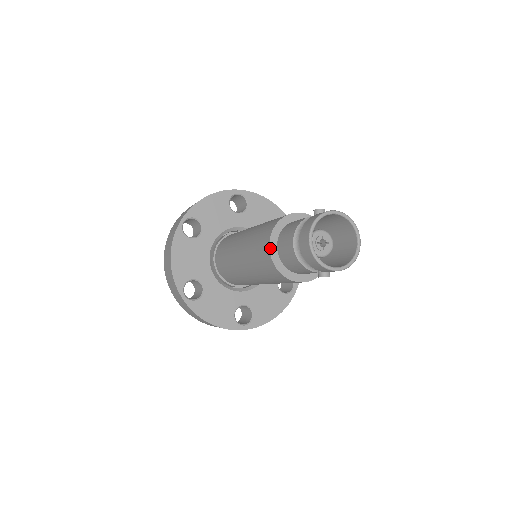
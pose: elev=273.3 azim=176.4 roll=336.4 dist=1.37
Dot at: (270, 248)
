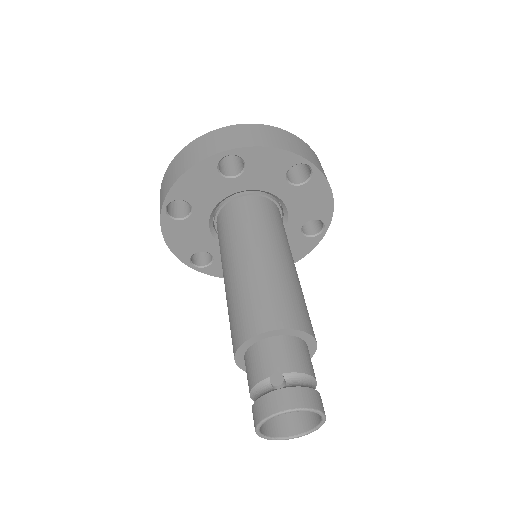
Dot at: (237, 363)
